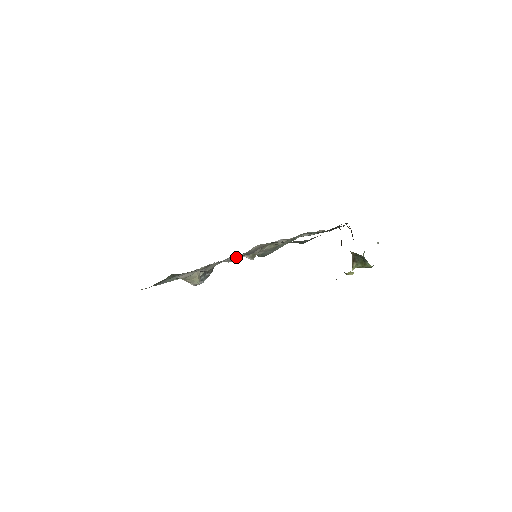
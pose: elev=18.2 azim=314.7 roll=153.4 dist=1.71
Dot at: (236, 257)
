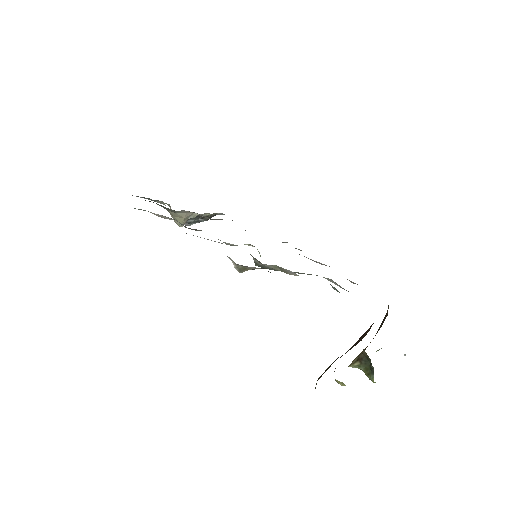
Dot at: occluded
